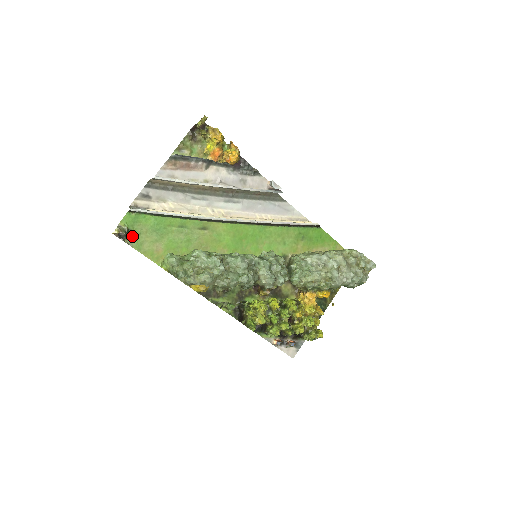
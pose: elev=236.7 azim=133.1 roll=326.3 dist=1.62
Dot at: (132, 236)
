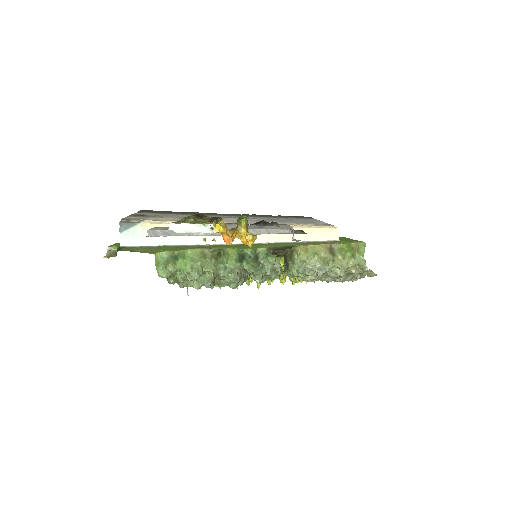
Dot at: (124, 248)
